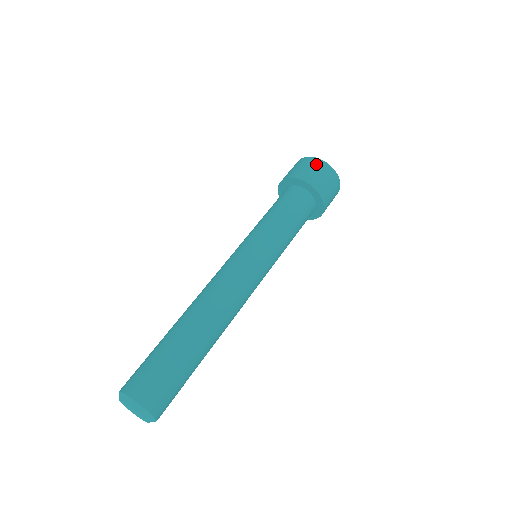
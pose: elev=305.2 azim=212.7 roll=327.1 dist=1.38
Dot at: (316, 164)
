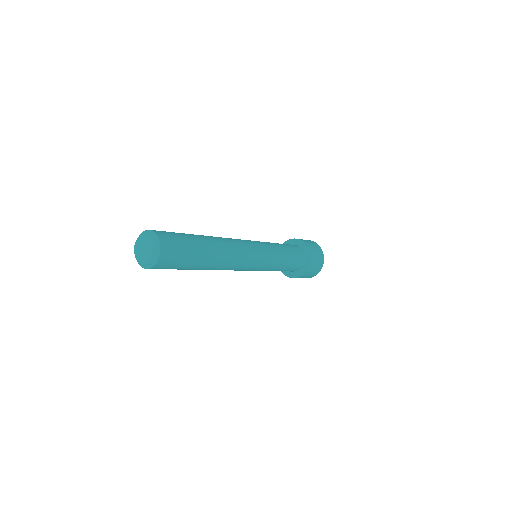
Dot at: (313, 242)
